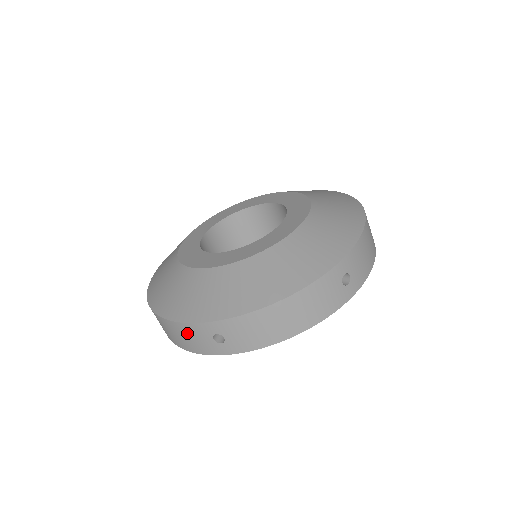
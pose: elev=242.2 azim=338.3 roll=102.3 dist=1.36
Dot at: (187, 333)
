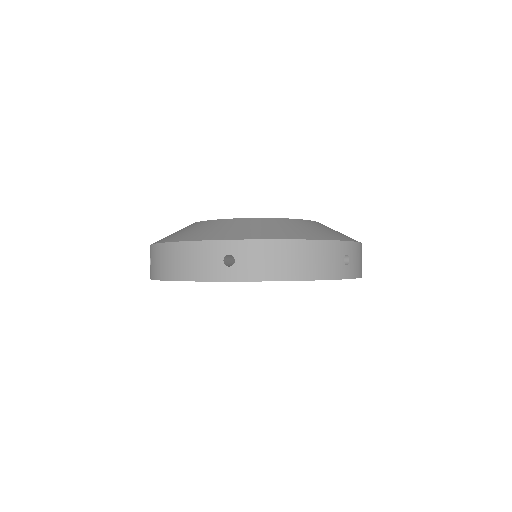
Dot at: (197, 254)
